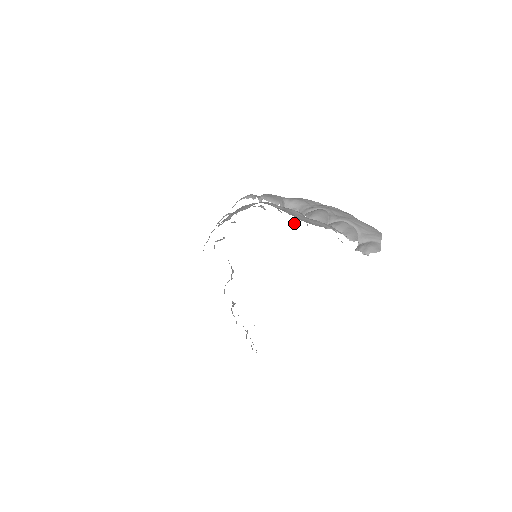
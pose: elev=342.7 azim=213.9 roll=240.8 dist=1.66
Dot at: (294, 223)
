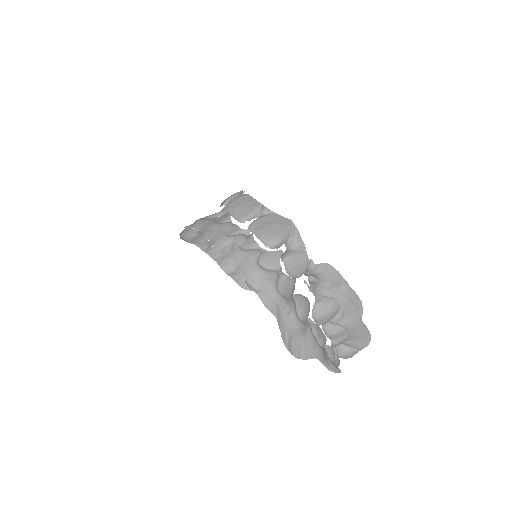
Dot at: (305, 283)
